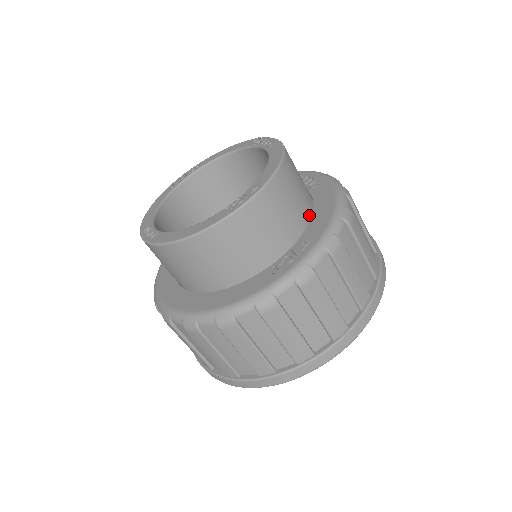
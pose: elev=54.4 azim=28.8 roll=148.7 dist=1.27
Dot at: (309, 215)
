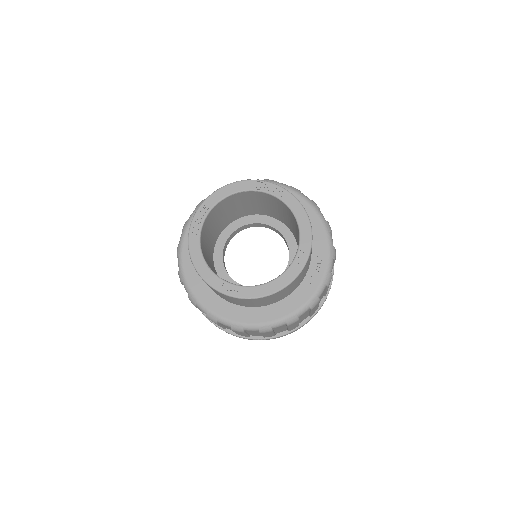
Dot at: occluded
